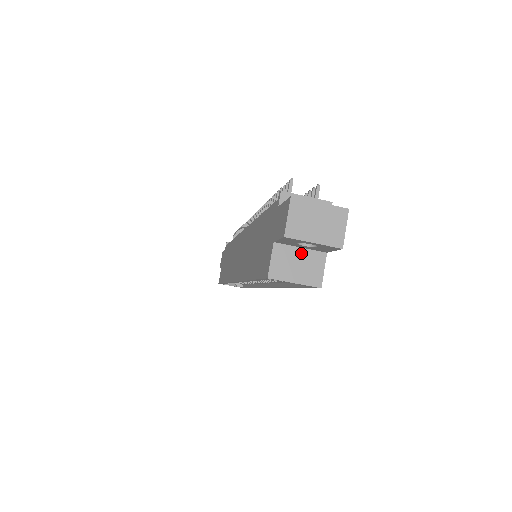
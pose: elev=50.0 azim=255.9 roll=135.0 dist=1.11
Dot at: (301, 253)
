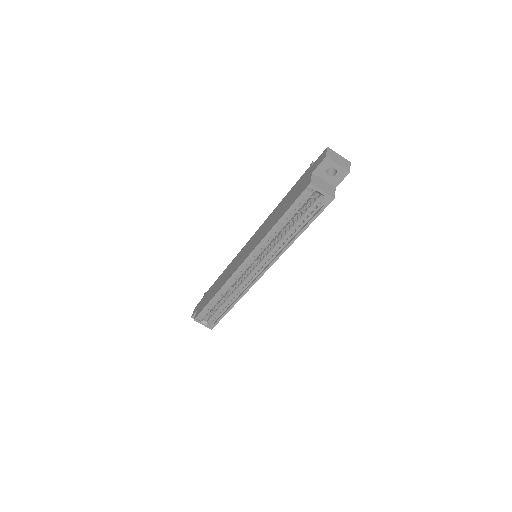
Dot at: (324, 182)
